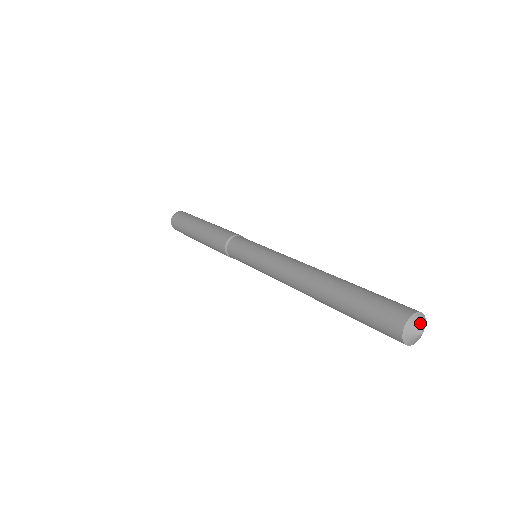
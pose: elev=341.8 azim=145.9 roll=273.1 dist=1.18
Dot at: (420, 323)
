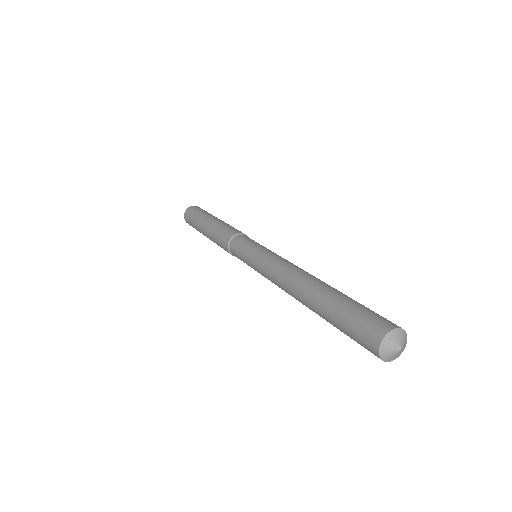
Dot at: (401, 339)
